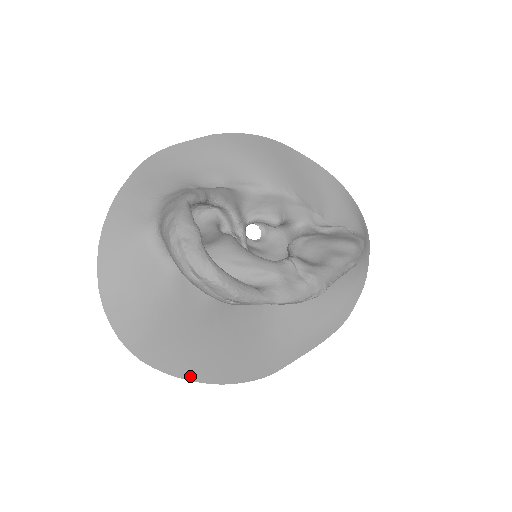
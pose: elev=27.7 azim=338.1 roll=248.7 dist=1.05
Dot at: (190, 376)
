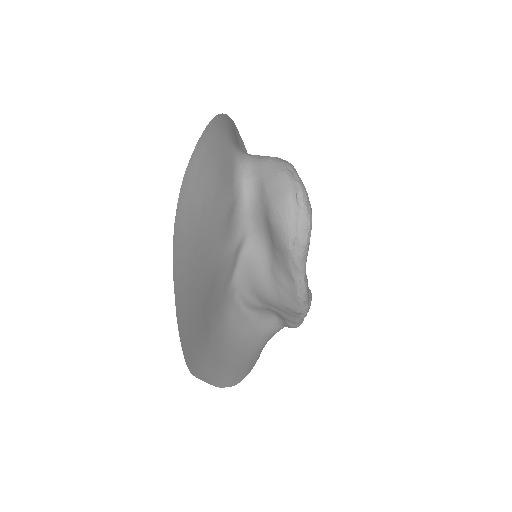
Dot at: (177, 291)
